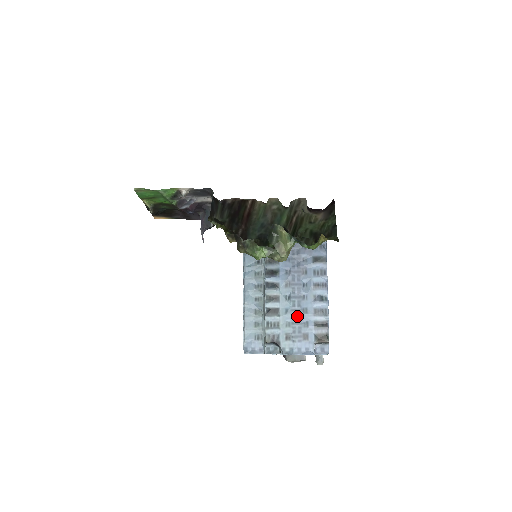
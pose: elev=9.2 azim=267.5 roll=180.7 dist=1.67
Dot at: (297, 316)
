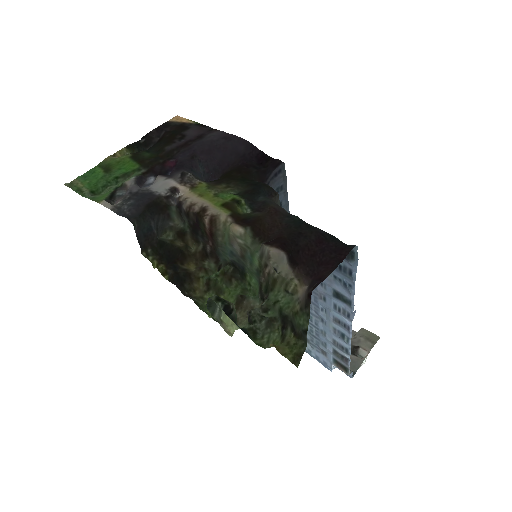
Dot at: (314, 331)
